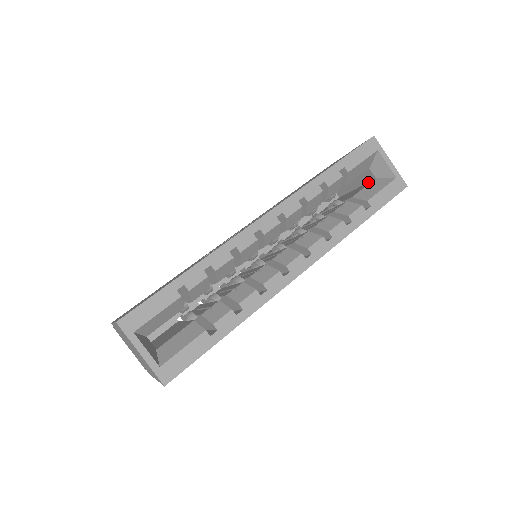
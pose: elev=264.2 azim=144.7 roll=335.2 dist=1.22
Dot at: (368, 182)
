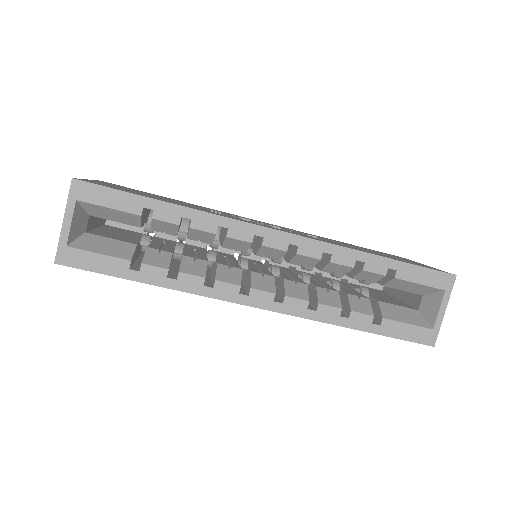
Dot at: (410, 305)
